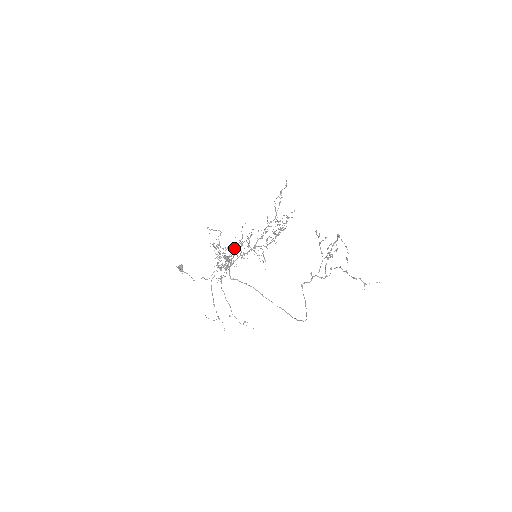
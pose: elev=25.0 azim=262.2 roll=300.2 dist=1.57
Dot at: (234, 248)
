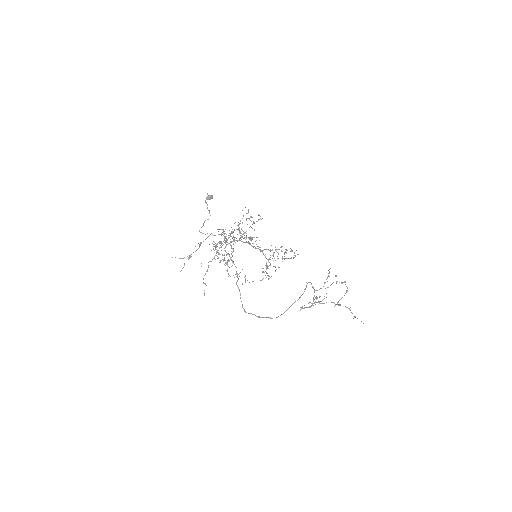
Dot at: occluded
